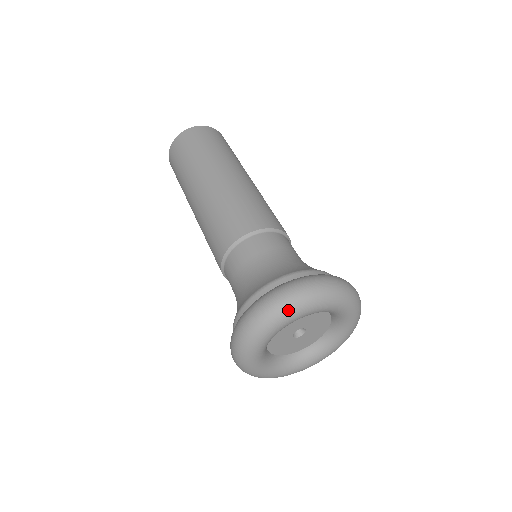
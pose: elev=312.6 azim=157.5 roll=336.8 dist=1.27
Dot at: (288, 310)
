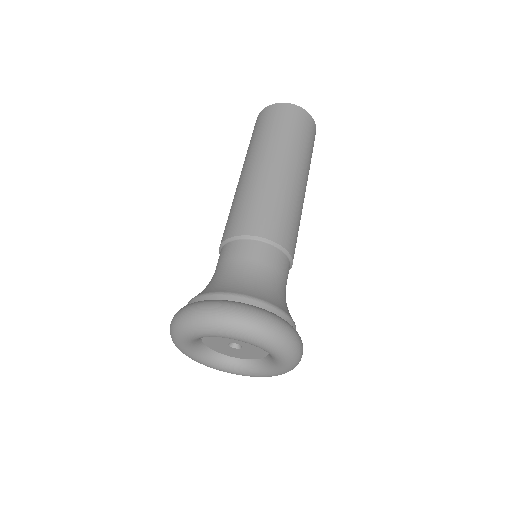
Dot at: (178, 331)
